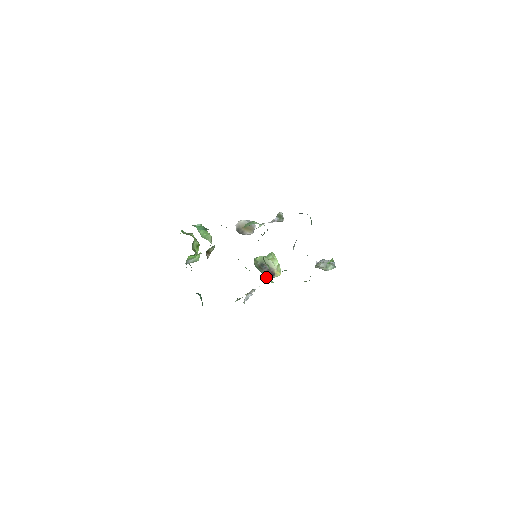
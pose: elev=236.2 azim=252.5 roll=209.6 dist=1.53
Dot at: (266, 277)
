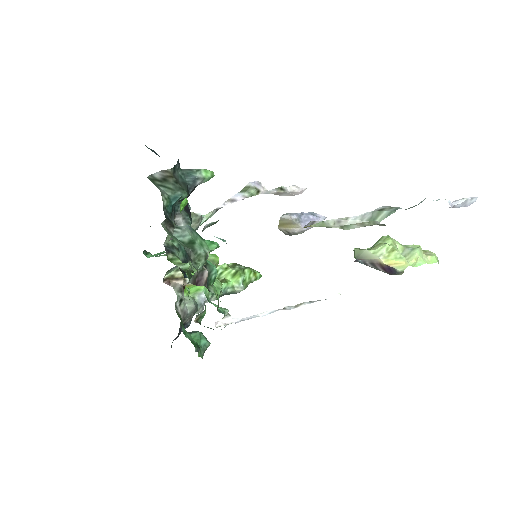
Dot at: occluded
